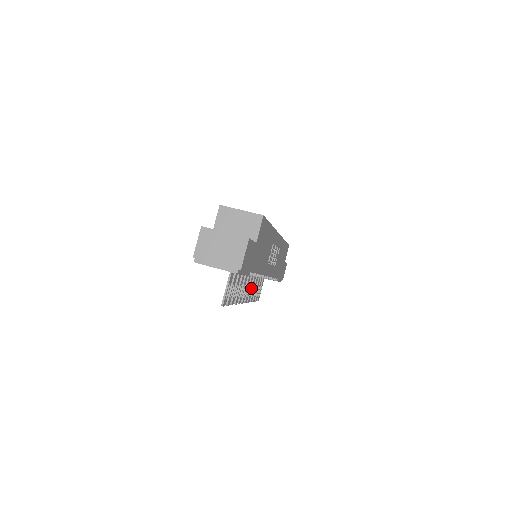
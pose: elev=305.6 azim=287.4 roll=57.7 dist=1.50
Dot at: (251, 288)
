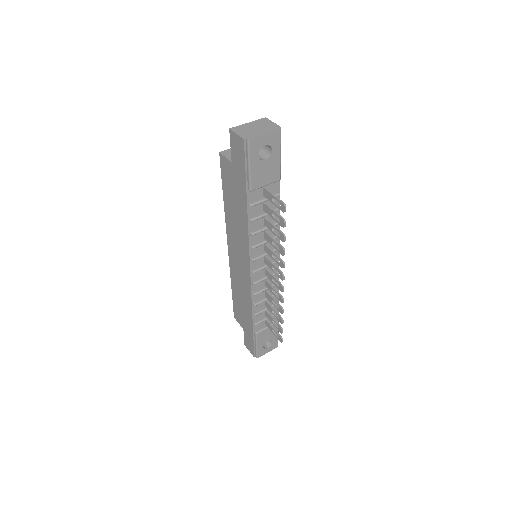
Dot at: (274, 288)
